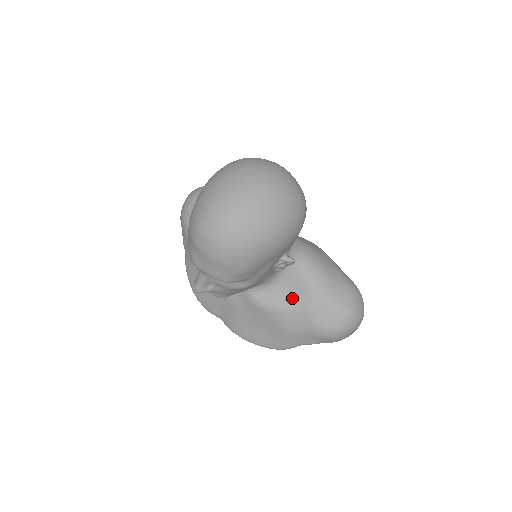
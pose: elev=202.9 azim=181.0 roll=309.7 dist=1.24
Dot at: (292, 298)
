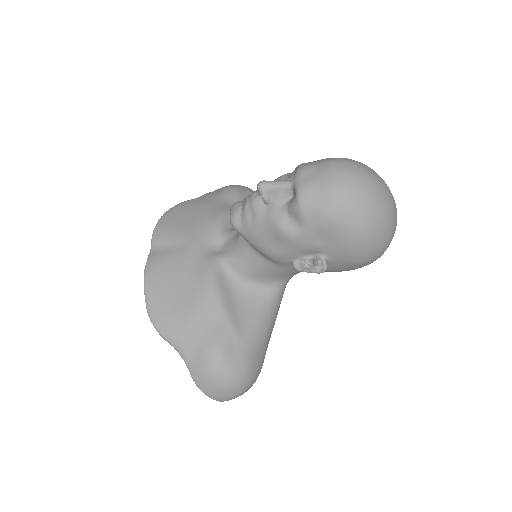
Dot at: (235, 307)
